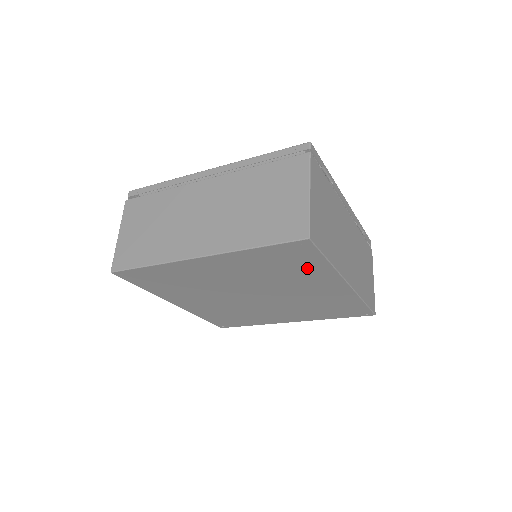
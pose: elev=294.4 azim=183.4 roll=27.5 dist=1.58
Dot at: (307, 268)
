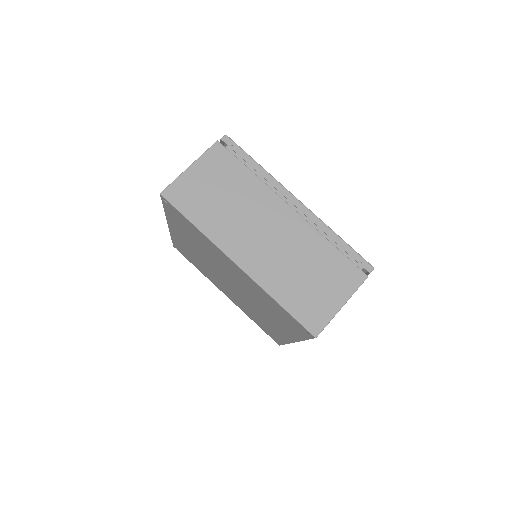
Dot at: (288, 326)
